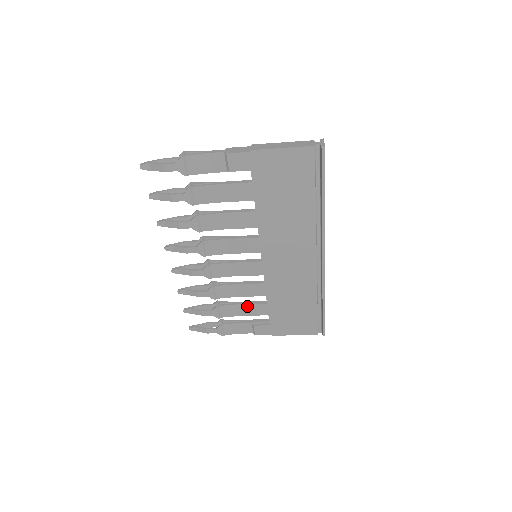
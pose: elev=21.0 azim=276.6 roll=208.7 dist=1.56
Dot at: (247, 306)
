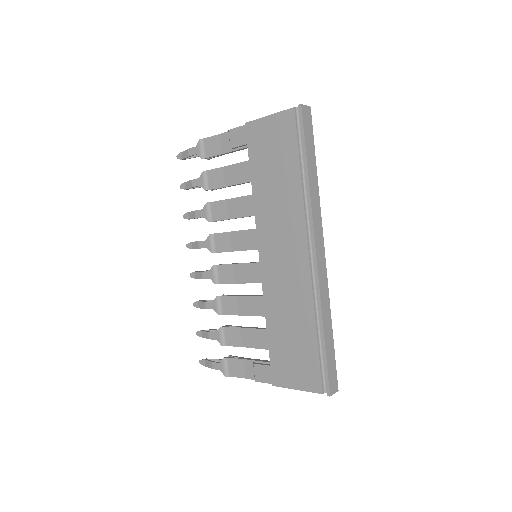
Dot at: (249, 331)
